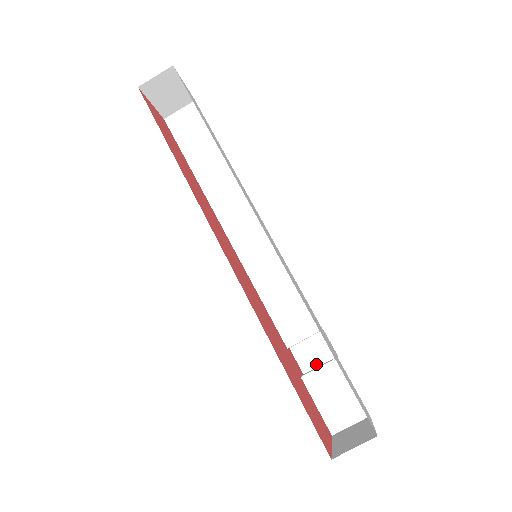
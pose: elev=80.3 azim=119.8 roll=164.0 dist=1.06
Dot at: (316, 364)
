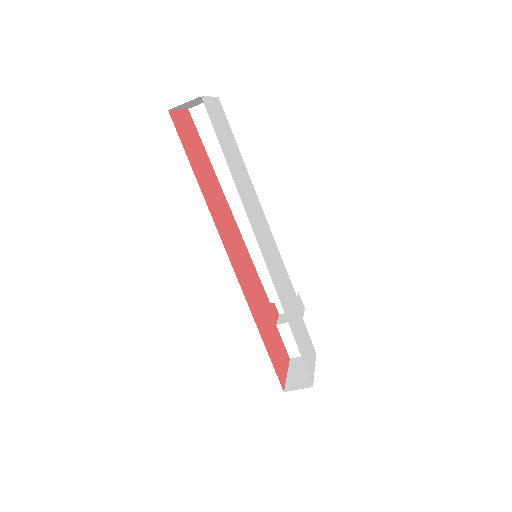
Dot at: occluded
